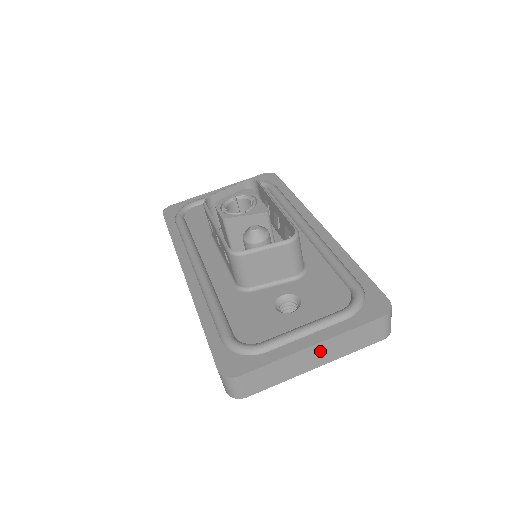
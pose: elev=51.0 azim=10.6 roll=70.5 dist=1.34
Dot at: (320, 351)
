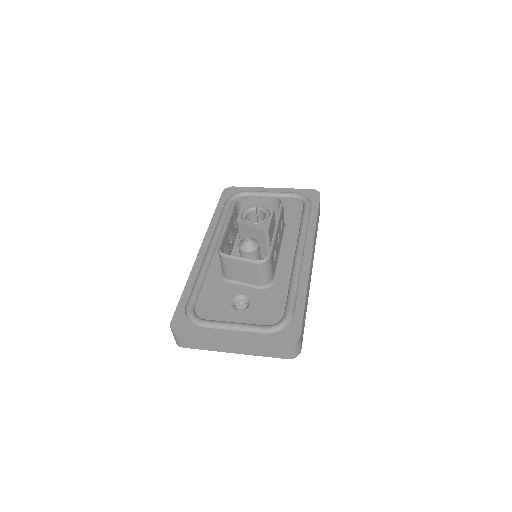
Dot at: (236, 344)
